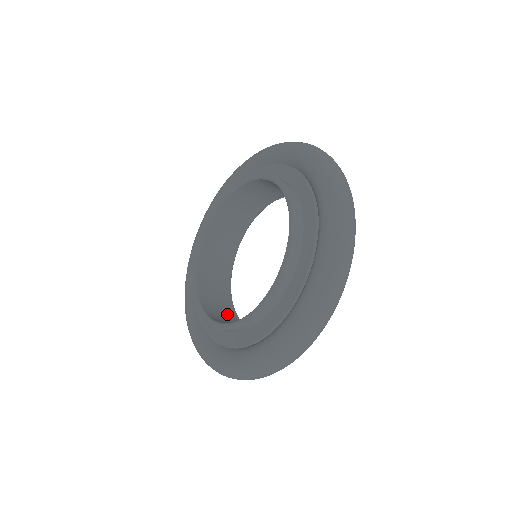
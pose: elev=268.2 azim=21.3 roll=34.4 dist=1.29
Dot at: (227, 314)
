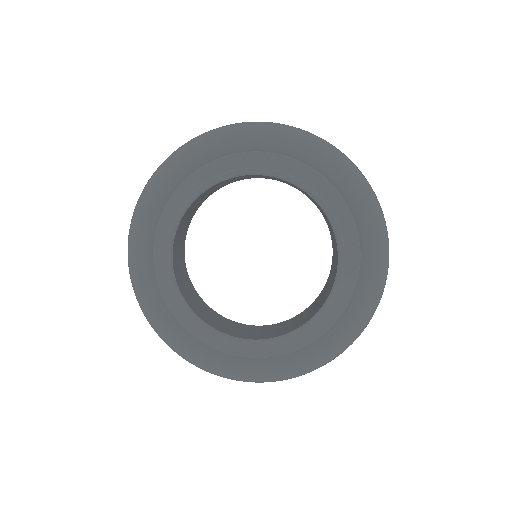
Dot at: (257, 330)
